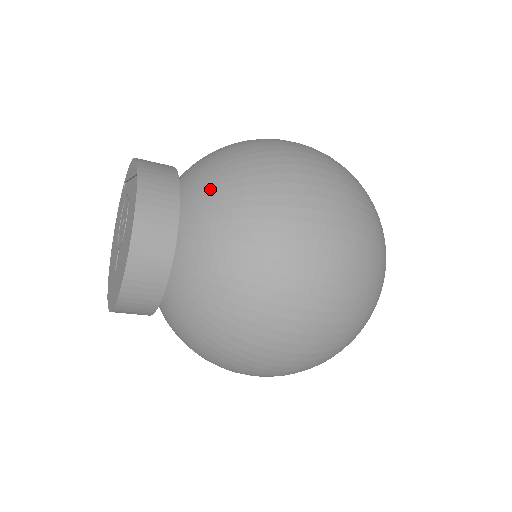
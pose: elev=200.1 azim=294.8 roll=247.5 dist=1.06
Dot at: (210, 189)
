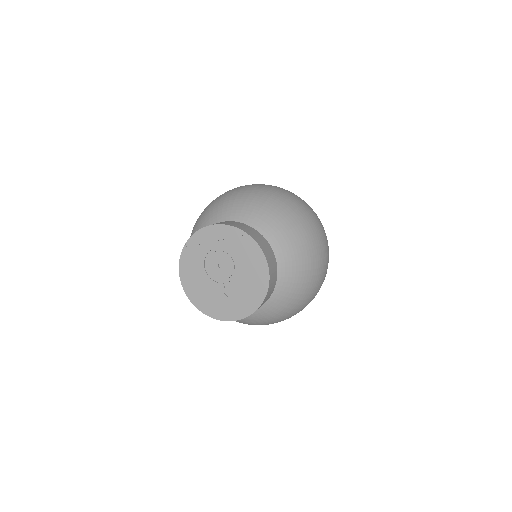
Dot at: (269, 226)
